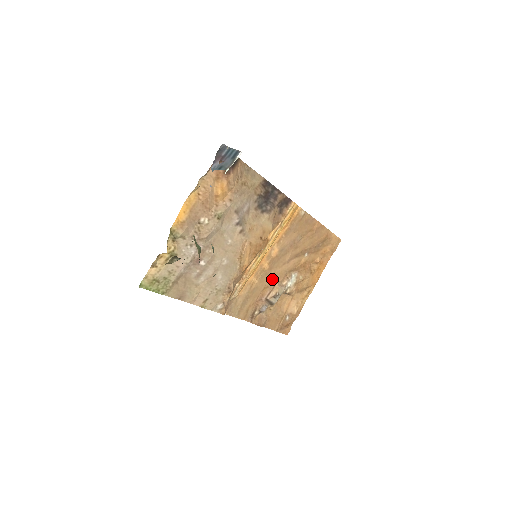
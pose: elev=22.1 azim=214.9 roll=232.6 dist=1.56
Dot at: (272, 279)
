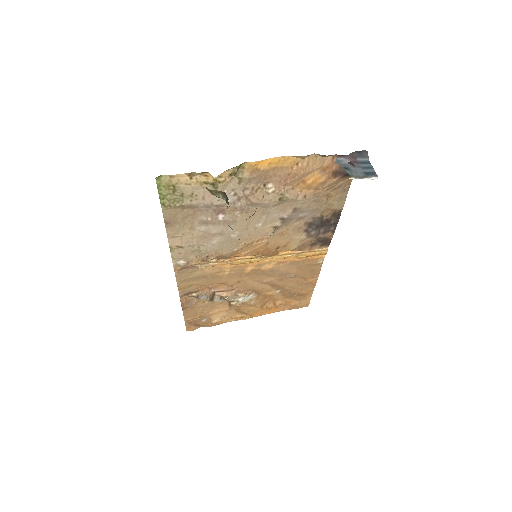
Dot at: (237, 283)
